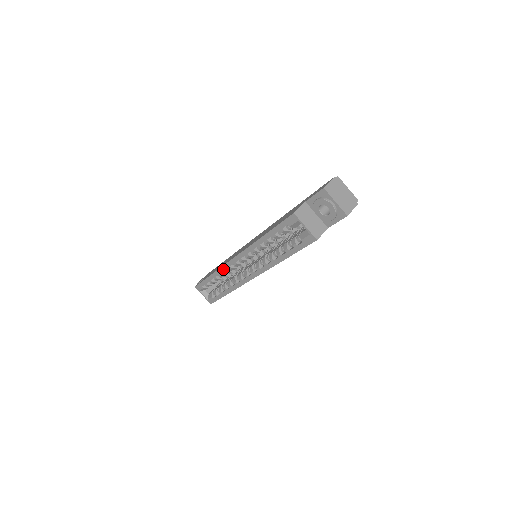
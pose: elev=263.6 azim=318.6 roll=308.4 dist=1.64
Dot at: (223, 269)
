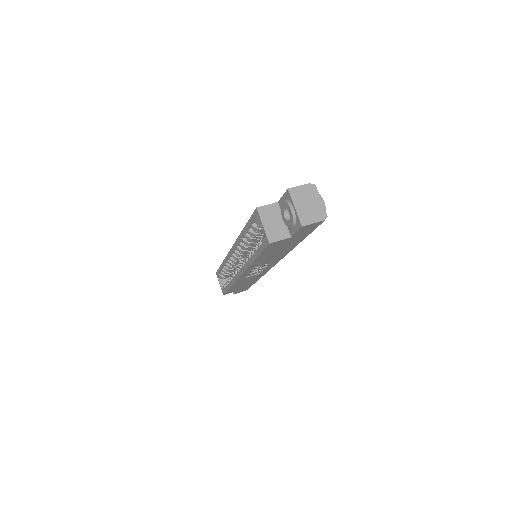
Dot at: (227, 259)
